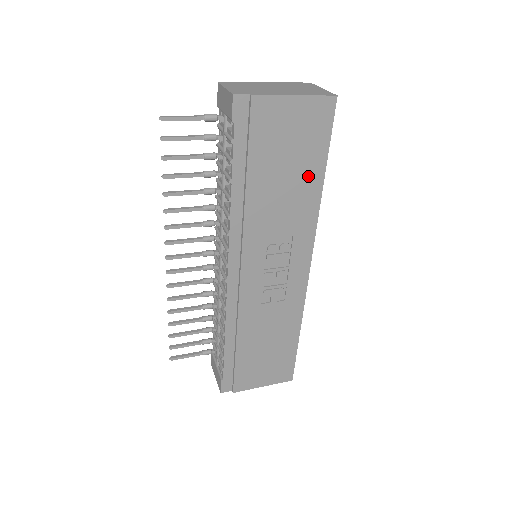
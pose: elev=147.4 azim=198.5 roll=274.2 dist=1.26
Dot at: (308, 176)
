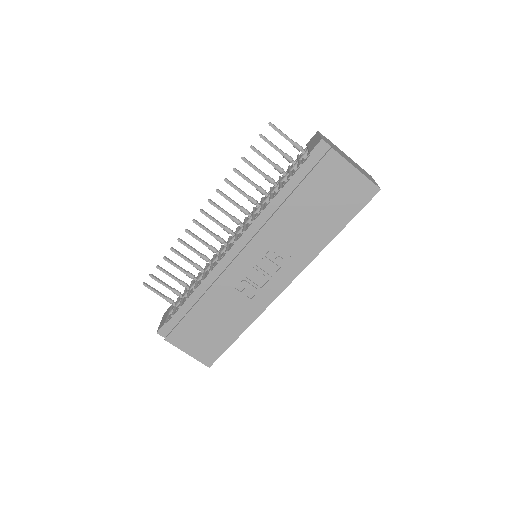
Dot at: (328, 225)
